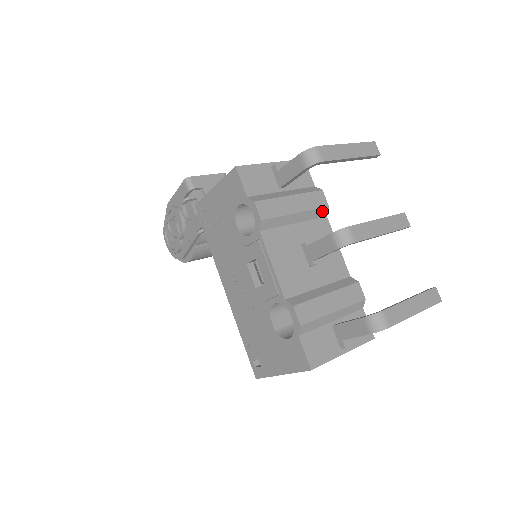
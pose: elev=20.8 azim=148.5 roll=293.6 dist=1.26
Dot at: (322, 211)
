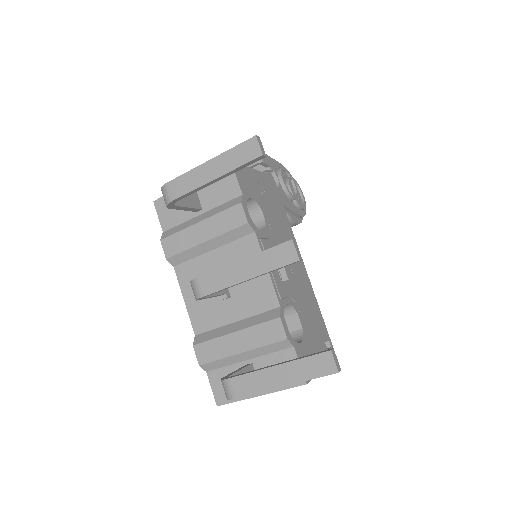
Dot at: (242, 229)
